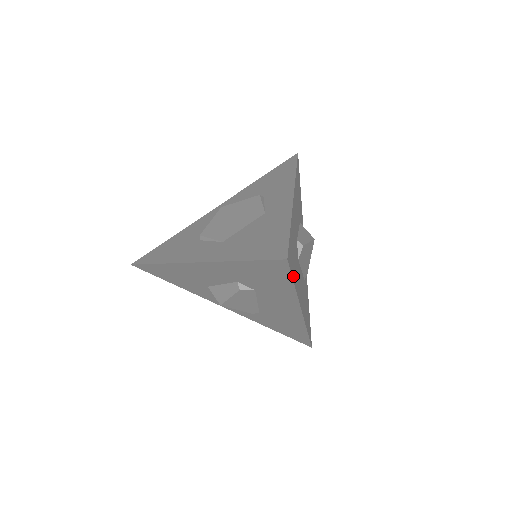
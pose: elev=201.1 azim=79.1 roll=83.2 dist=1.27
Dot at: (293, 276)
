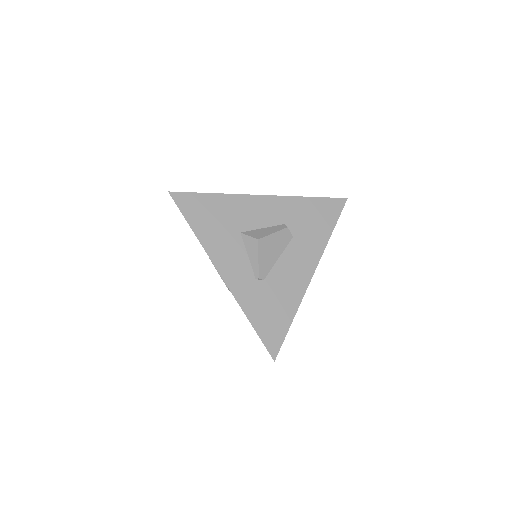
Dot at: (334, 224)
